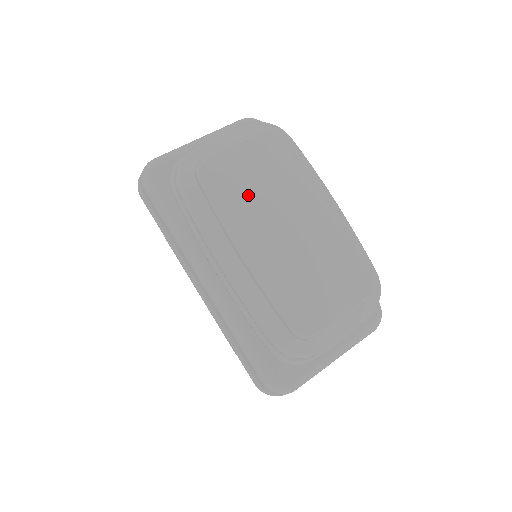
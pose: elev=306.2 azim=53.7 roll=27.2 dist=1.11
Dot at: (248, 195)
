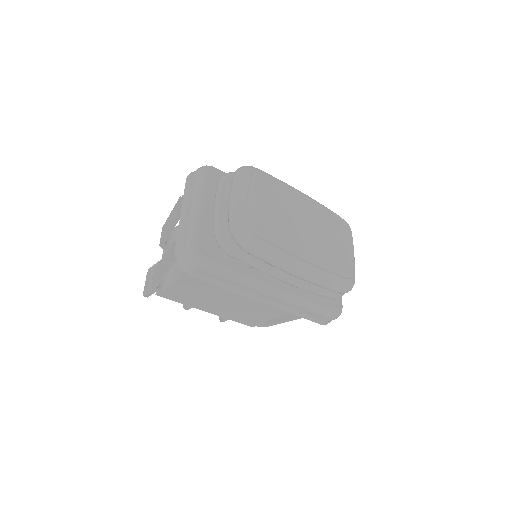
Dot at: (283, 223)
